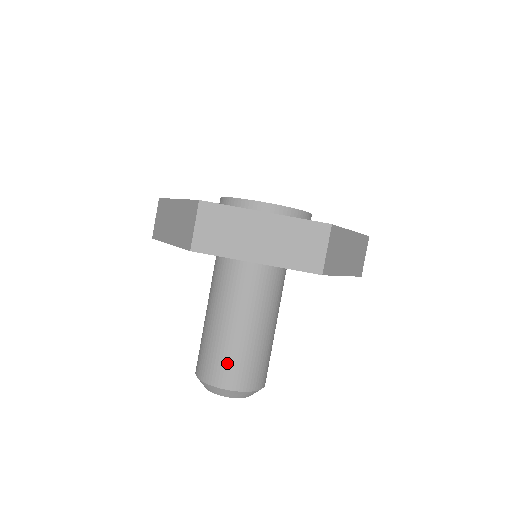
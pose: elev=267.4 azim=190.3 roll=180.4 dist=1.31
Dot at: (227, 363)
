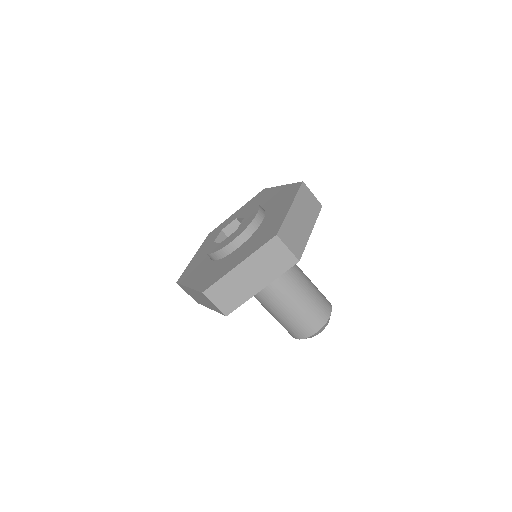
Dot at: (301, 324)
